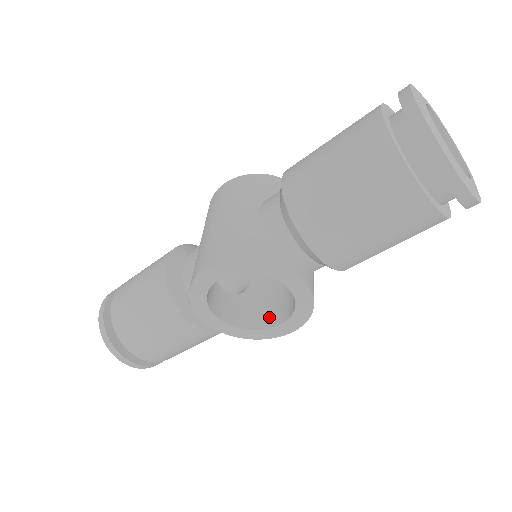
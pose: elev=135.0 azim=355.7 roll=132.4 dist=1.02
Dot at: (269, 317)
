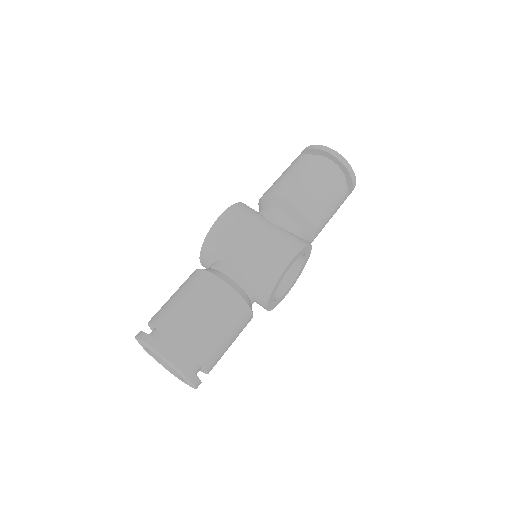
Dot at: (276, 290)
